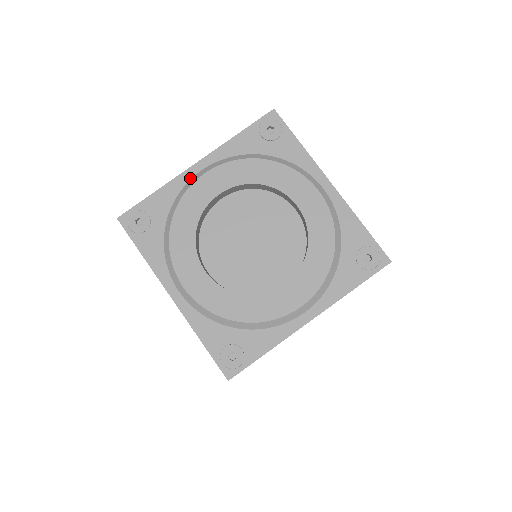
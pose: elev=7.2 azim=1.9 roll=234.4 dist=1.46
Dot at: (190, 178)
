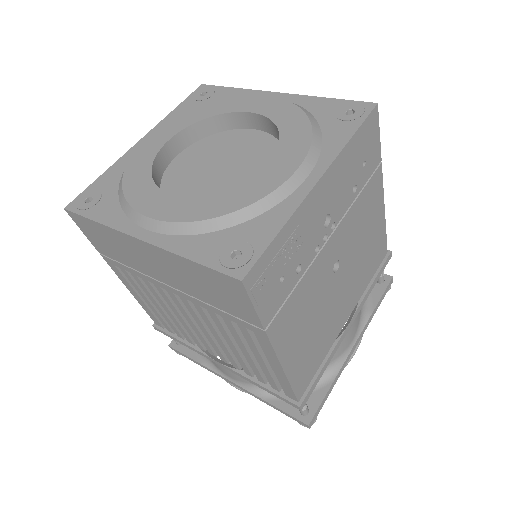
Dot at: occluded
